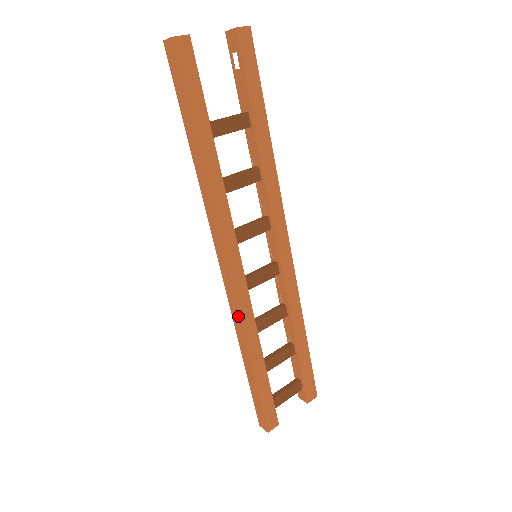
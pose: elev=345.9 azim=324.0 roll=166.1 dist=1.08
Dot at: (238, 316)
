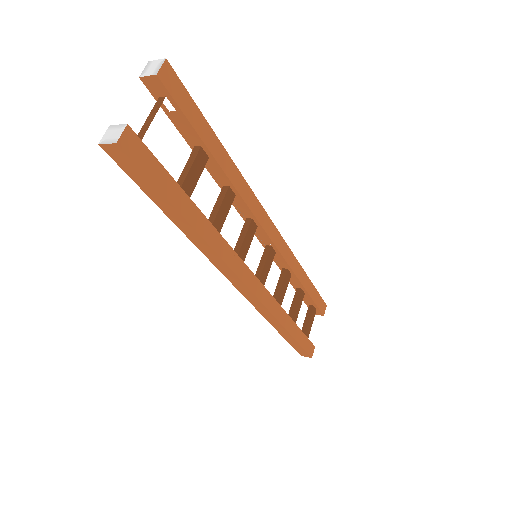
Dot at: (267, 311)
